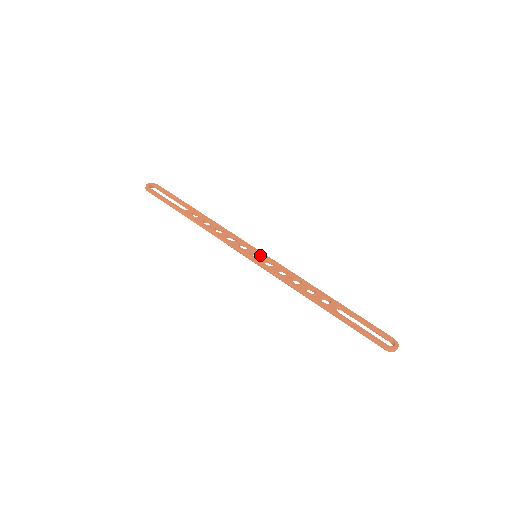
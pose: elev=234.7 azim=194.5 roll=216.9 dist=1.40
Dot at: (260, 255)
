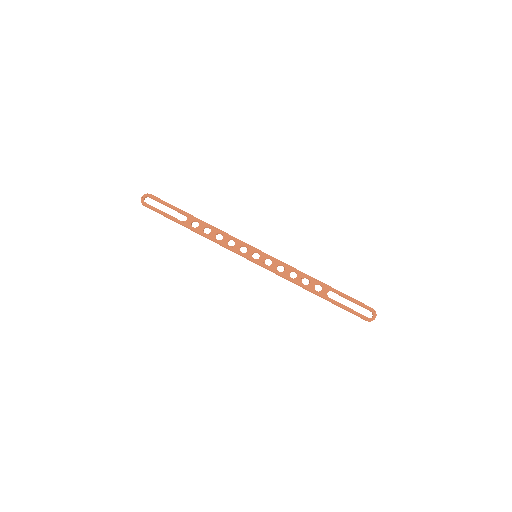
Dot at: (259, 254)
